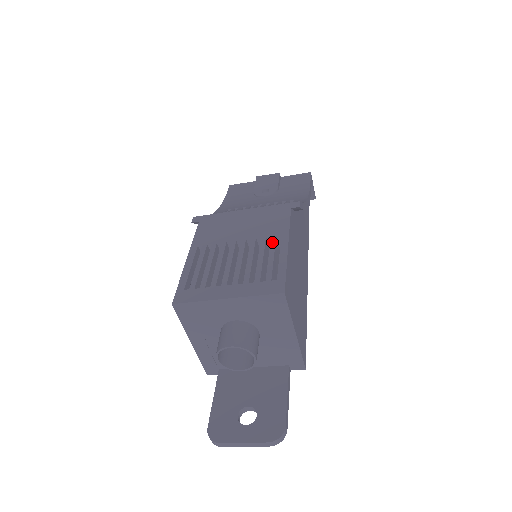
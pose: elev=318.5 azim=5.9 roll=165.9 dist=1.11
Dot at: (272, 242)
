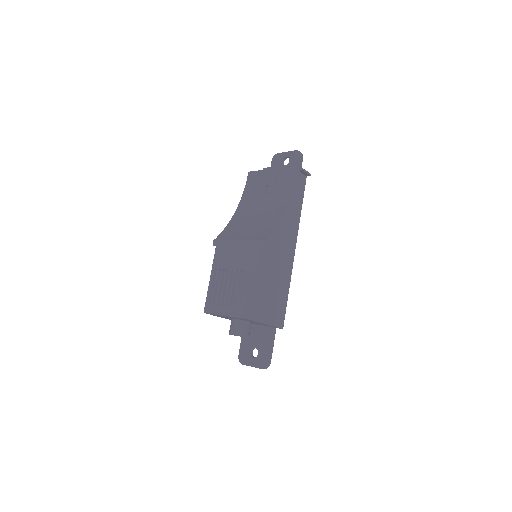
Dot at: (247, 277)
